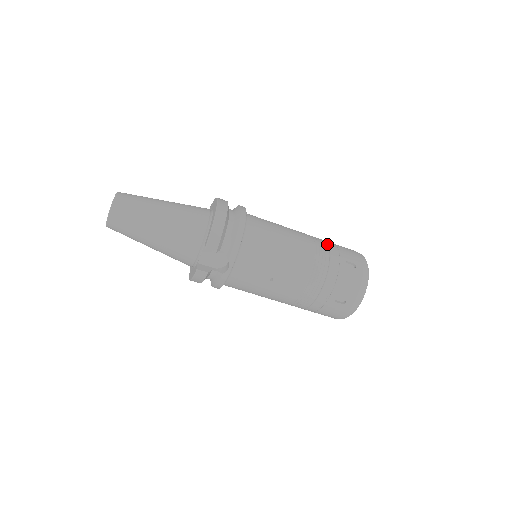
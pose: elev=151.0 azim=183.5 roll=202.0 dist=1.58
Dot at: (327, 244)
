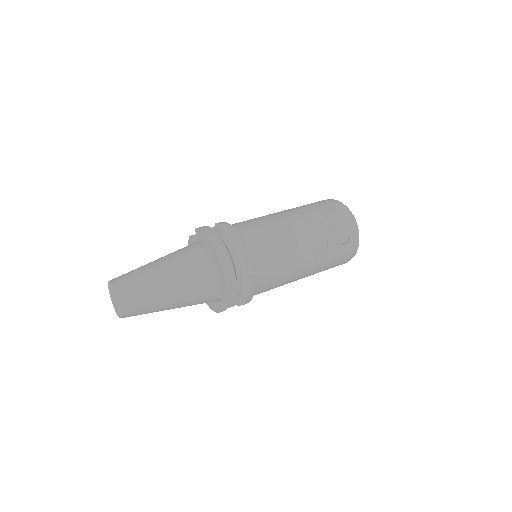
Dot at: (322, 230)
